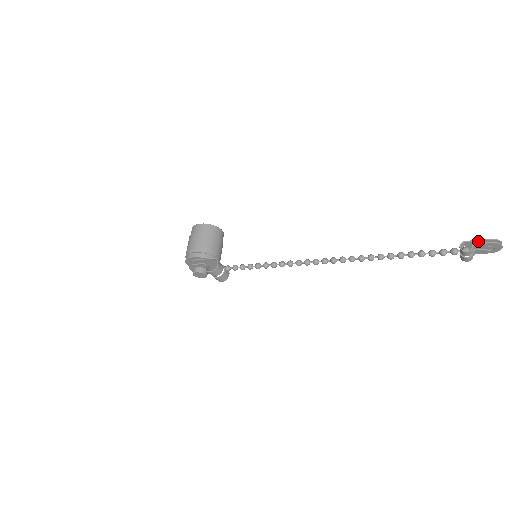
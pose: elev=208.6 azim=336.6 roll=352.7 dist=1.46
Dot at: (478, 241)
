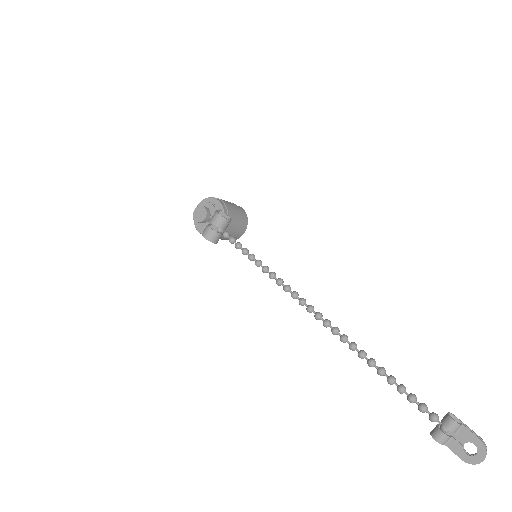
Dot at: (468, 428)
